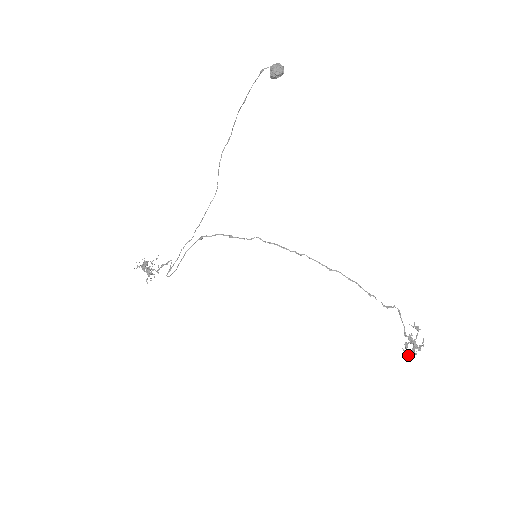
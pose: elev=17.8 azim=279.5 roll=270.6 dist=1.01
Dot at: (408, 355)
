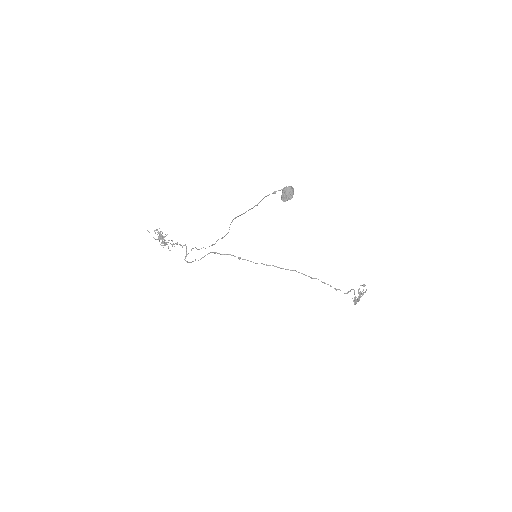
Dot at: (355, 303)
